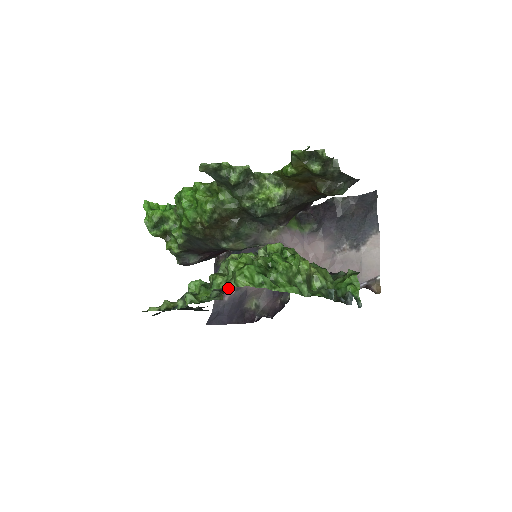
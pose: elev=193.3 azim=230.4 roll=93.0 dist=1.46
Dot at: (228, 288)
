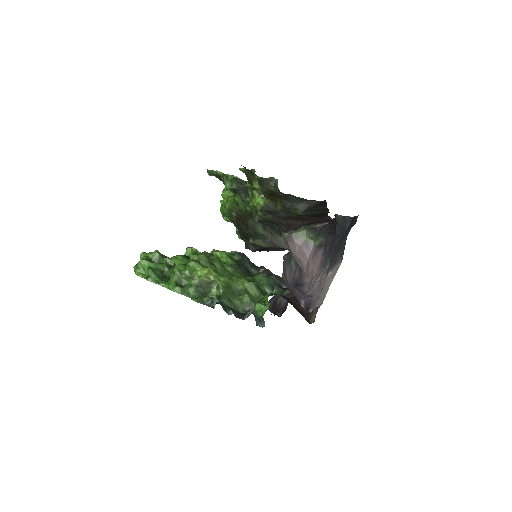
Dot at: occluded
